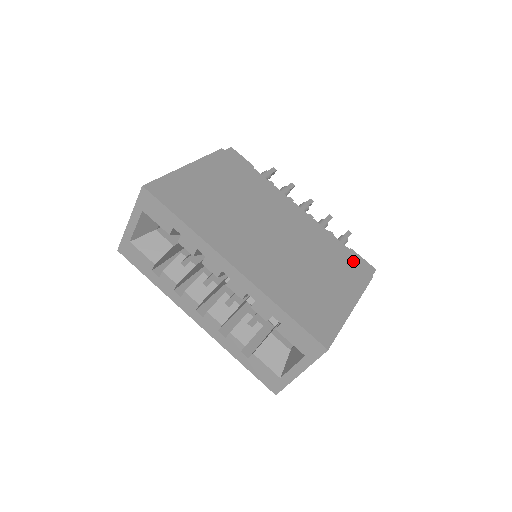
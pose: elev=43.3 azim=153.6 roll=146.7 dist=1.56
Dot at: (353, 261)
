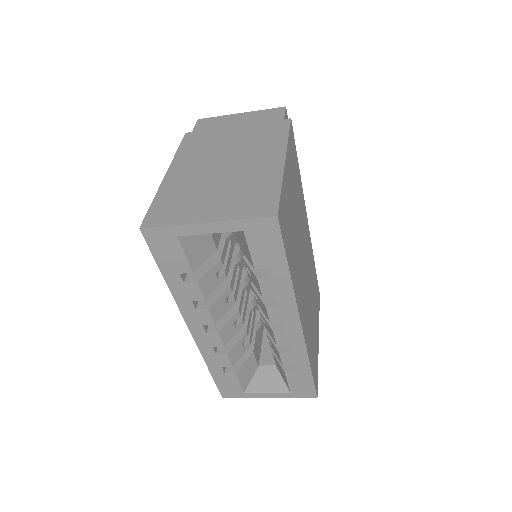
Dot at: (317, 280)
